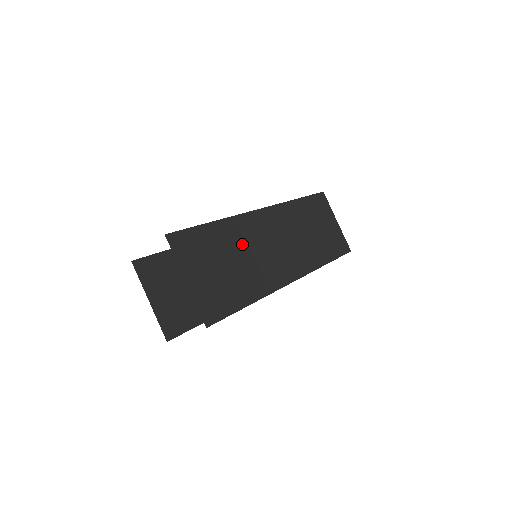
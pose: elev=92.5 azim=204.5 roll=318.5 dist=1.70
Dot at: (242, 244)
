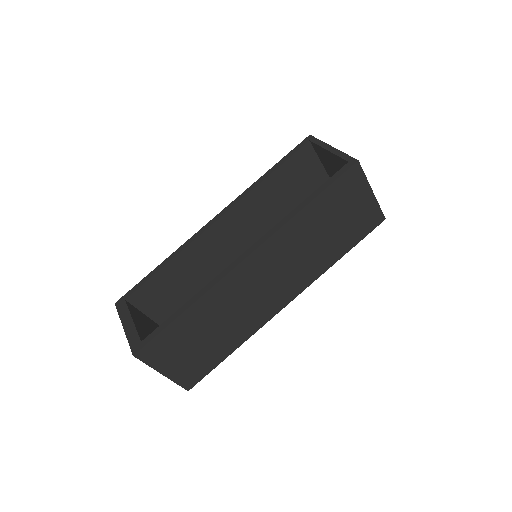
Dot at: (220, 311)
